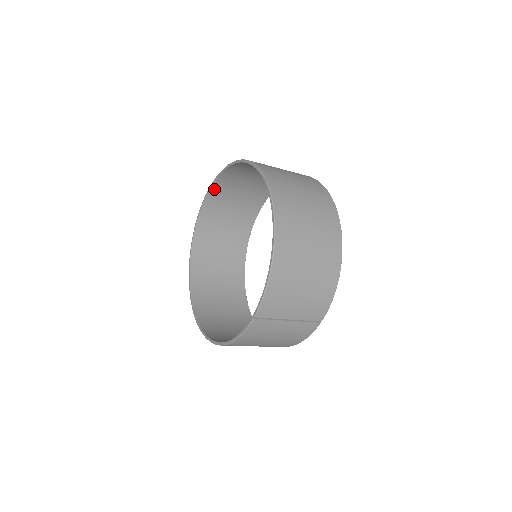
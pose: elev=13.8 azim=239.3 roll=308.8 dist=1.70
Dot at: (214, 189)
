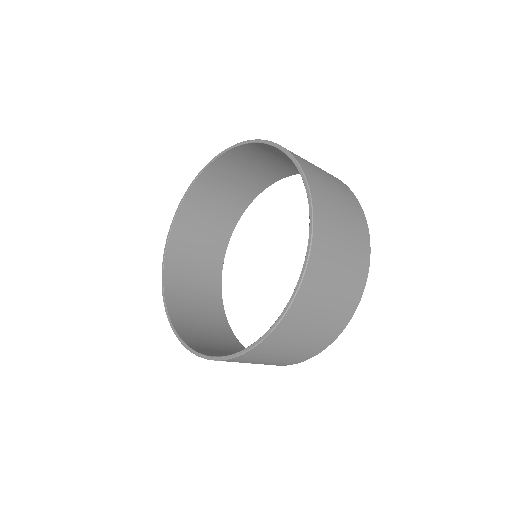
Dot at: (254, 145)
